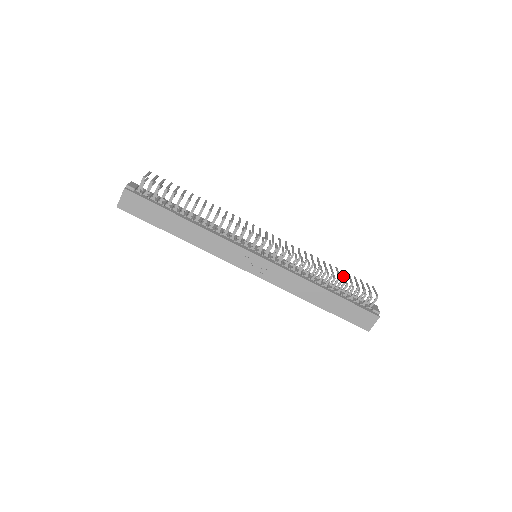
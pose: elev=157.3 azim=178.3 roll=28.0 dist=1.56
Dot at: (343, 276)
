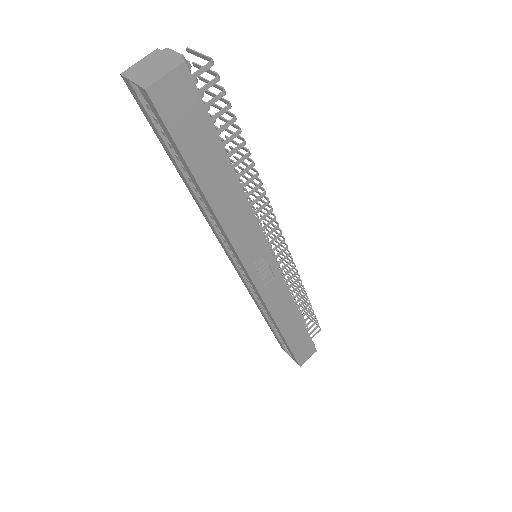
Dot at: occluded
